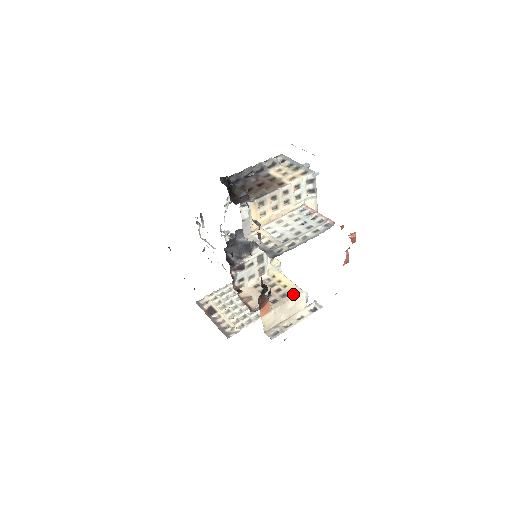
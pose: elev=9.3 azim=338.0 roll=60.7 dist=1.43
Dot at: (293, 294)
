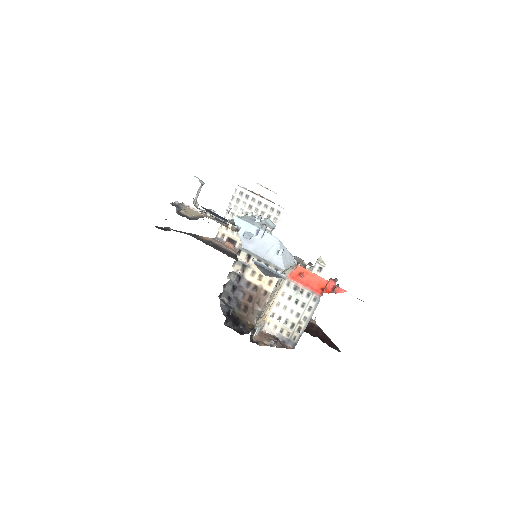
Dot at: occluded
